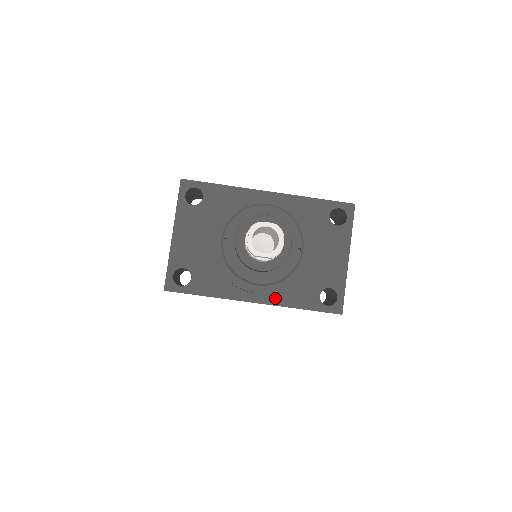
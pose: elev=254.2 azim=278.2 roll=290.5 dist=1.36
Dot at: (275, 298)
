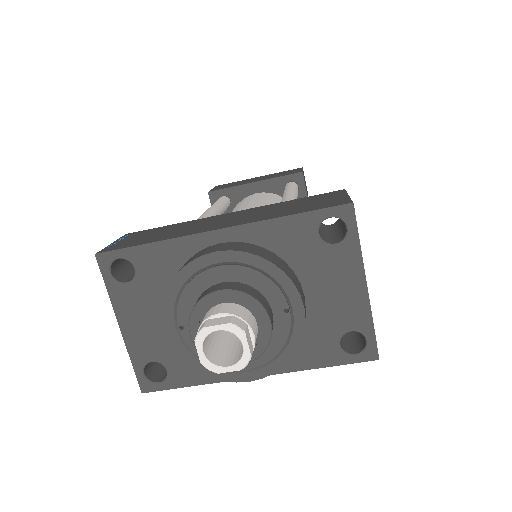
Dot at: occluded
